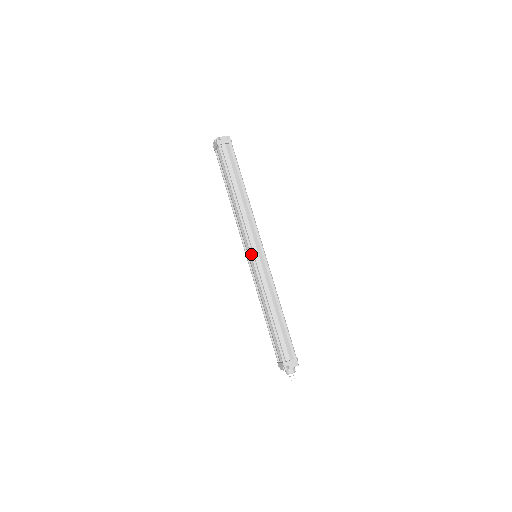
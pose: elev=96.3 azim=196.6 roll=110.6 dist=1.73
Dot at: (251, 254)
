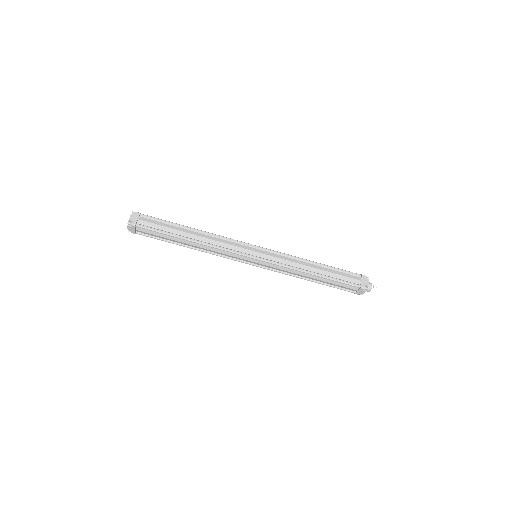
Dot at: (254, 258)
